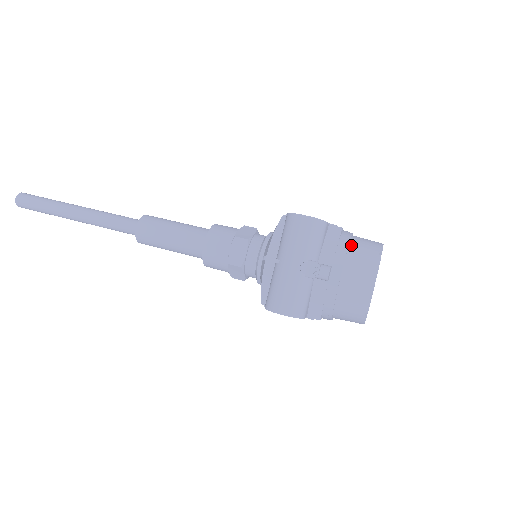
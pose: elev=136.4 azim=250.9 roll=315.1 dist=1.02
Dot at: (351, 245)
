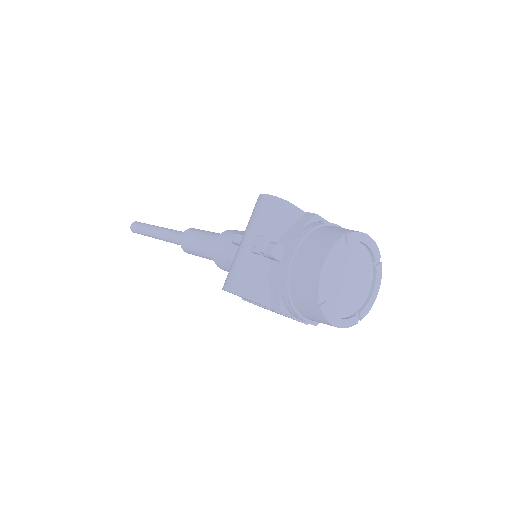
Dot at: (318, 229)
